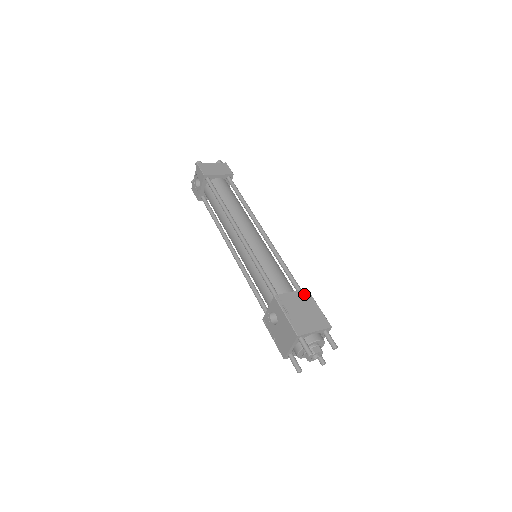
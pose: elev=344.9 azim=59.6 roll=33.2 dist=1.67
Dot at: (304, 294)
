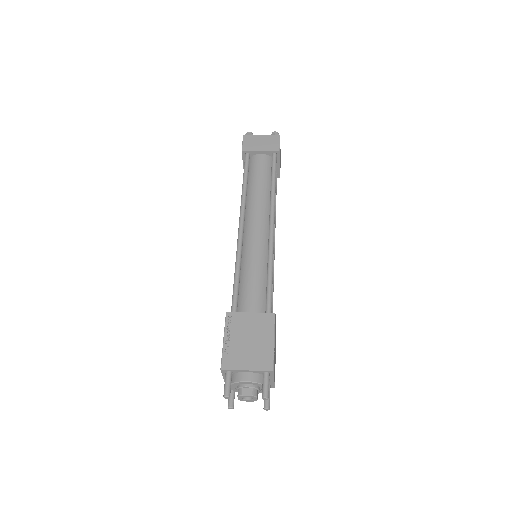
Dot at: (265, 319)
